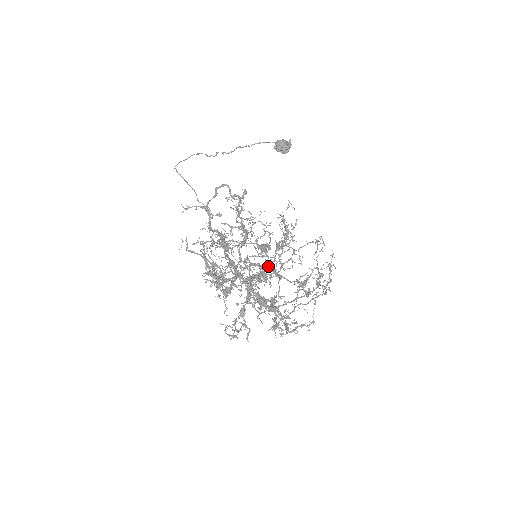
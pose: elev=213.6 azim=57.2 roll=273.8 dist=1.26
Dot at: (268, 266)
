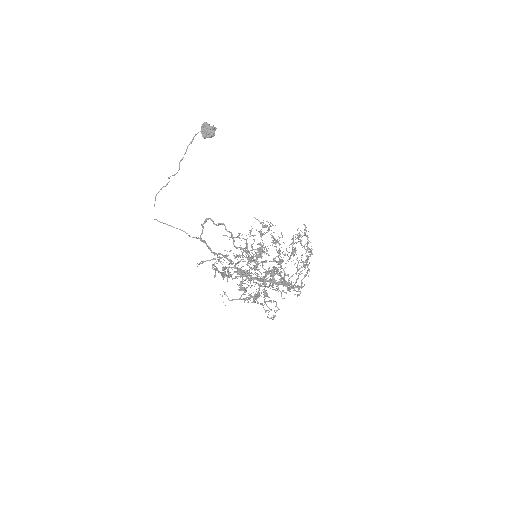
Dot at: (282, 277)
